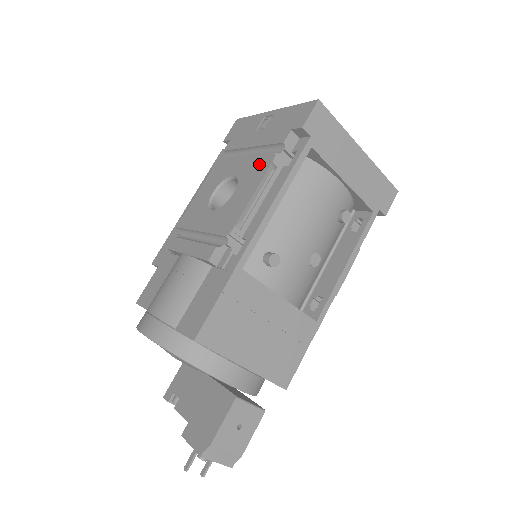
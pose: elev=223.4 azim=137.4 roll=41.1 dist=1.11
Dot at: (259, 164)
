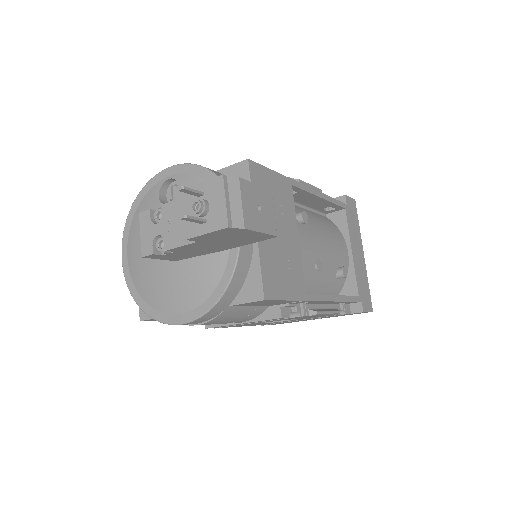
Dot at: occluded
